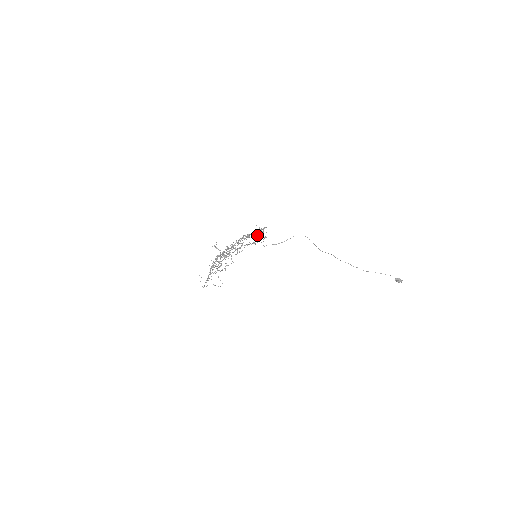
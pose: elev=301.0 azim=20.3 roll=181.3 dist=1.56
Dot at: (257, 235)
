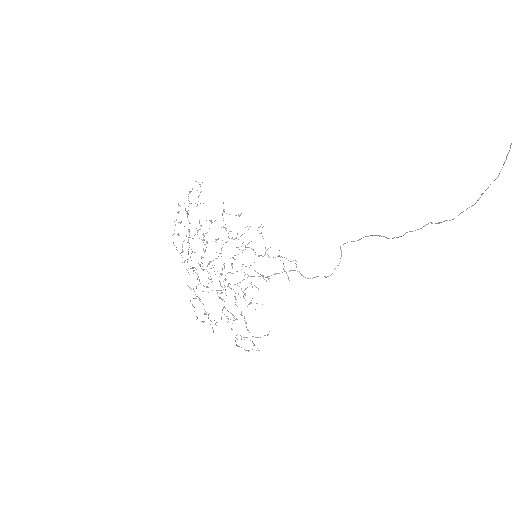
Dot at: occluded
